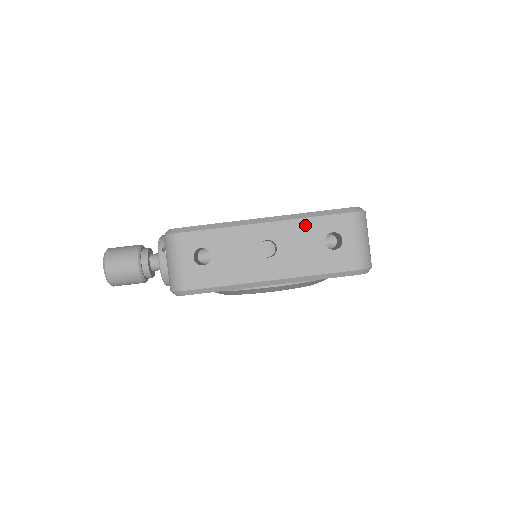
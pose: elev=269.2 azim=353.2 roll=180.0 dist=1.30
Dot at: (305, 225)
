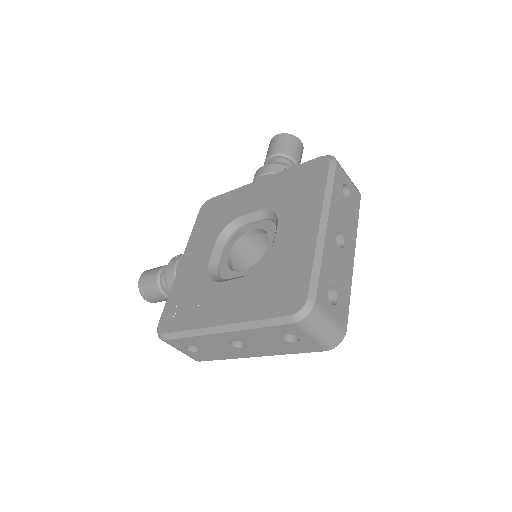
Dot at: (257, 332)
